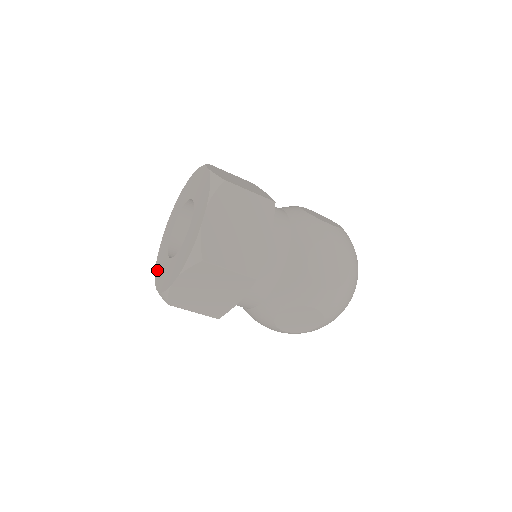
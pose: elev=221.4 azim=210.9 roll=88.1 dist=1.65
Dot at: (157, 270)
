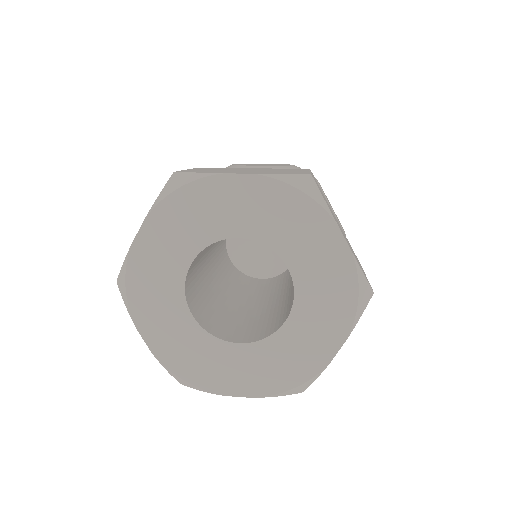
Dot at: (142, 310)
